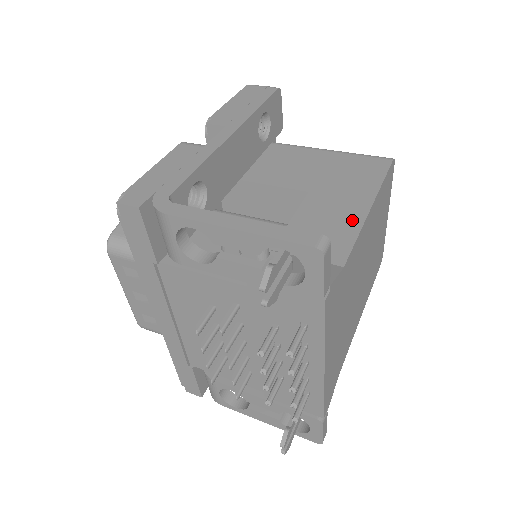
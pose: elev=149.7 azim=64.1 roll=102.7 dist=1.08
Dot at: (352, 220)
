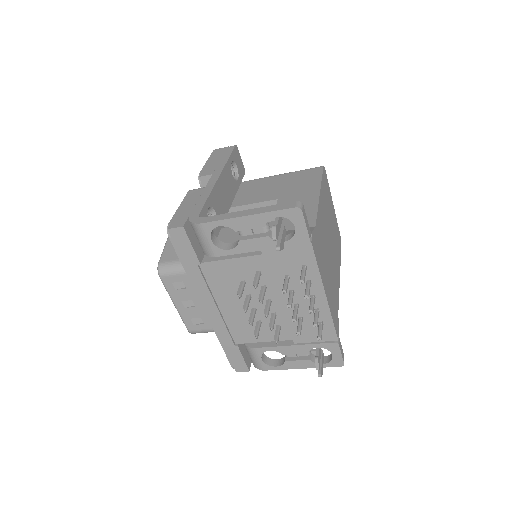
Dot at: (311, 204)
